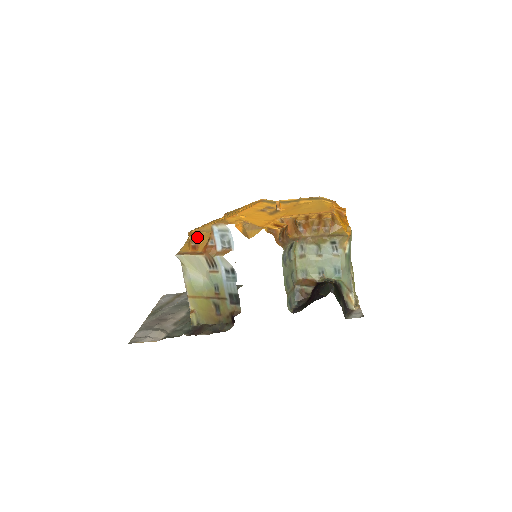
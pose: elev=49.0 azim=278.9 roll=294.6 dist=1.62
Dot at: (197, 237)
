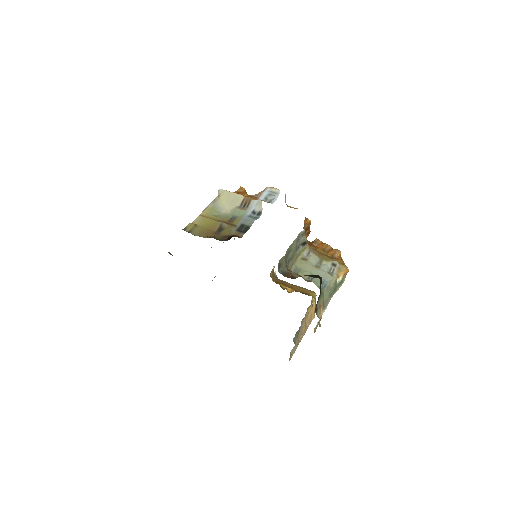
Dot at: occluded
